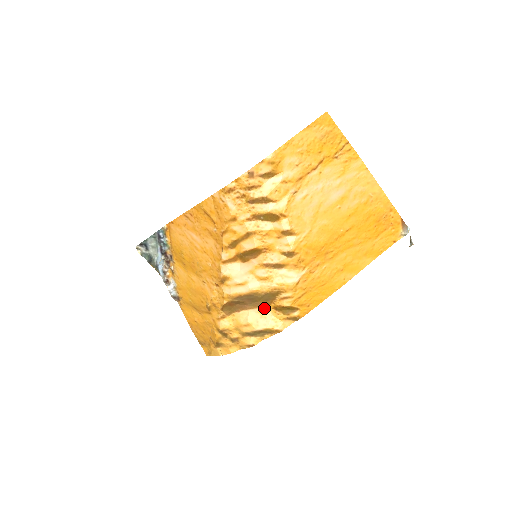
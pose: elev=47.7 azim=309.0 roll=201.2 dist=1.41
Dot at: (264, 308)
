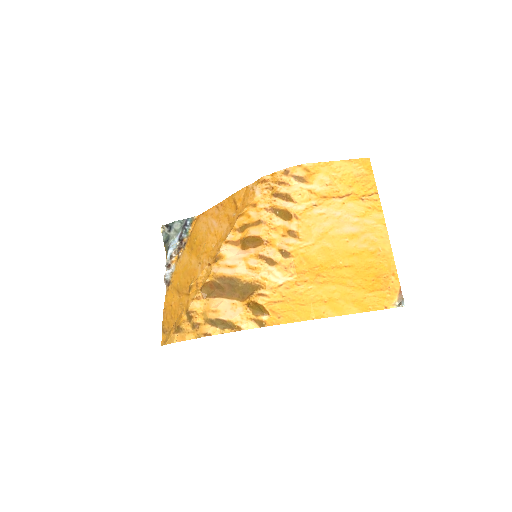
Dot at: (238, 302)
